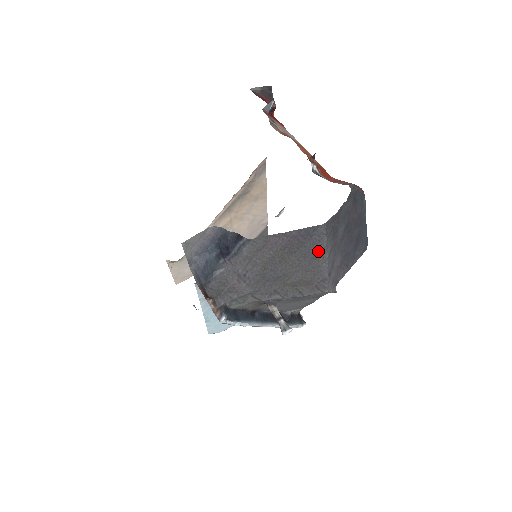
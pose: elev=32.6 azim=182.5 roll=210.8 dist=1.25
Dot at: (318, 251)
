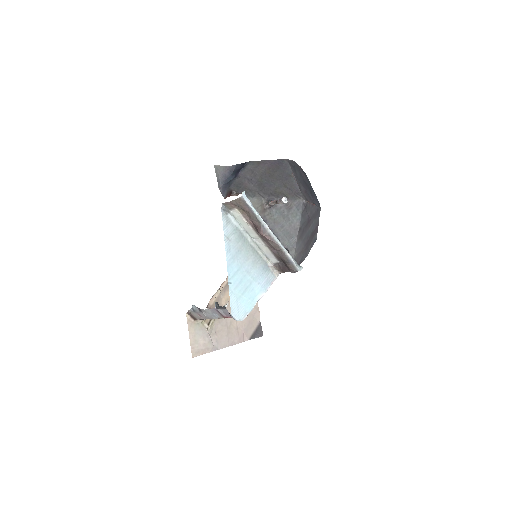
Dot at: (288, 173)
